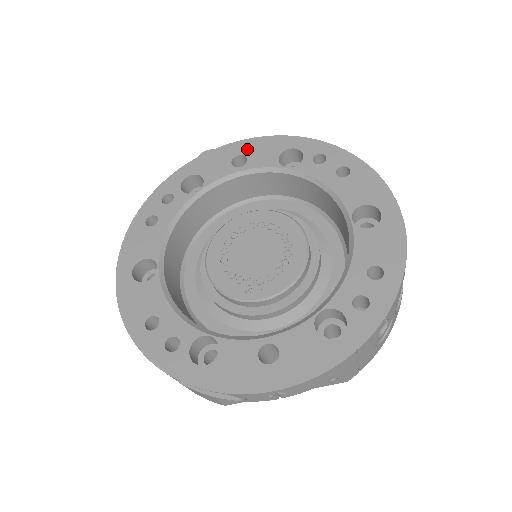
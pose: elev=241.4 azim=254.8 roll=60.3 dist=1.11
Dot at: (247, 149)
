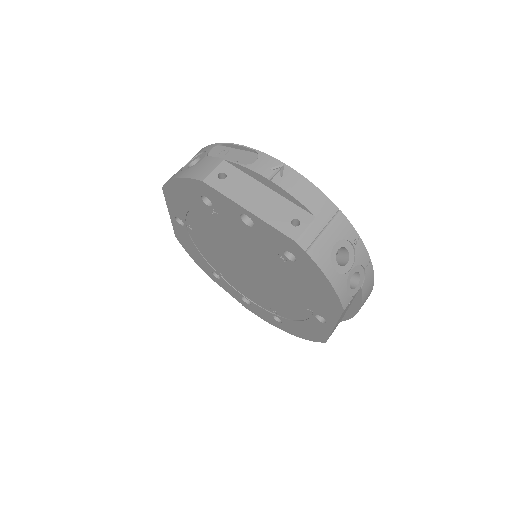
Dot at: occluded
